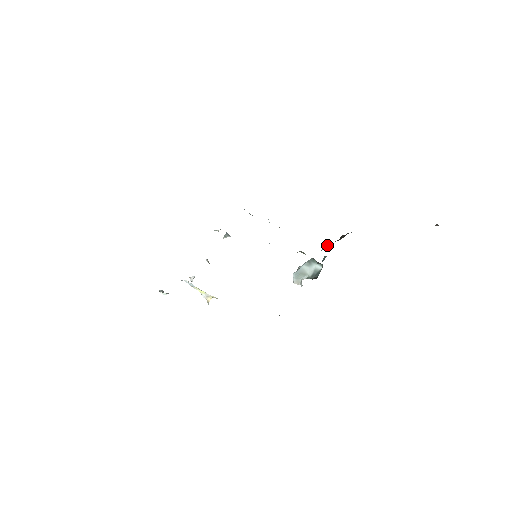
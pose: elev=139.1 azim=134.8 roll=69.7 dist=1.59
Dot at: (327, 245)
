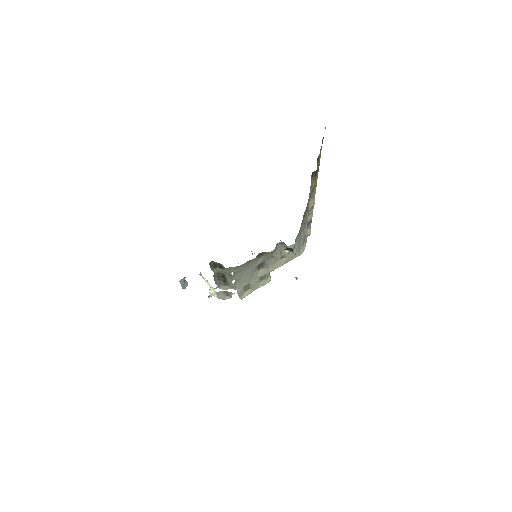
Dot at: occluded
